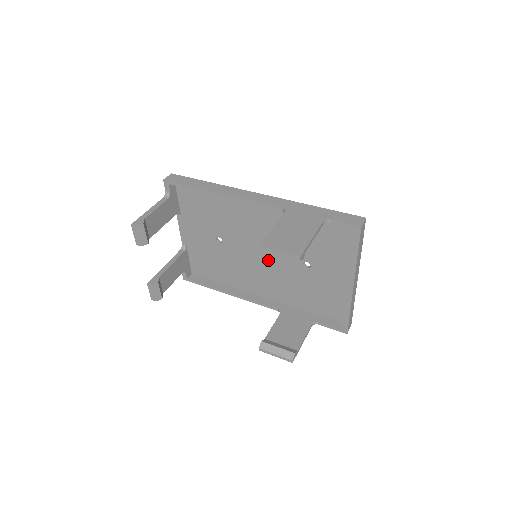
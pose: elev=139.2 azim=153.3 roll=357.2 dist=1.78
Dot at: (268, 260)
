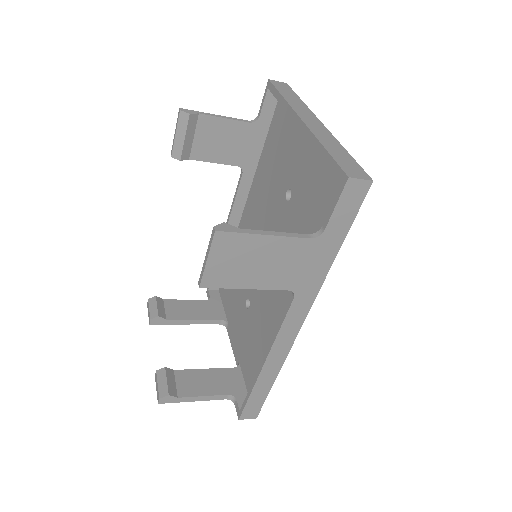
Dot at: occluded
